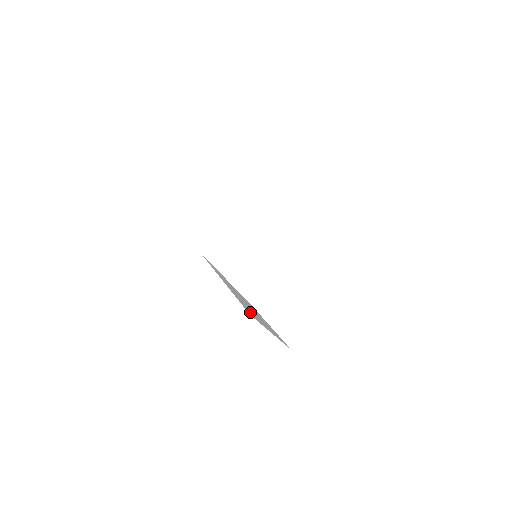
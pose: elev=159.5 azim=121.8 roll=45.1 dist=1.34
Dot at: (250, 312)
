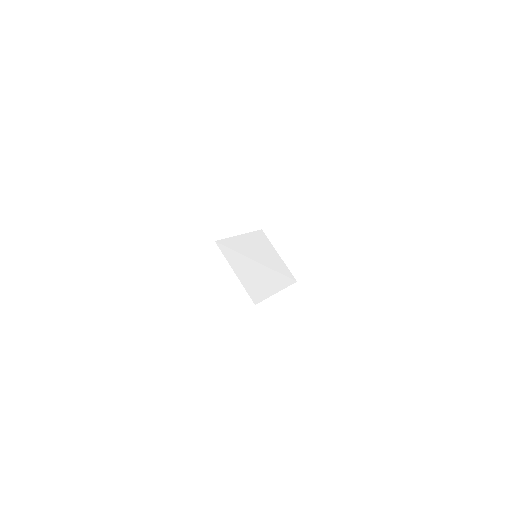
Dot at: (257, 293)
